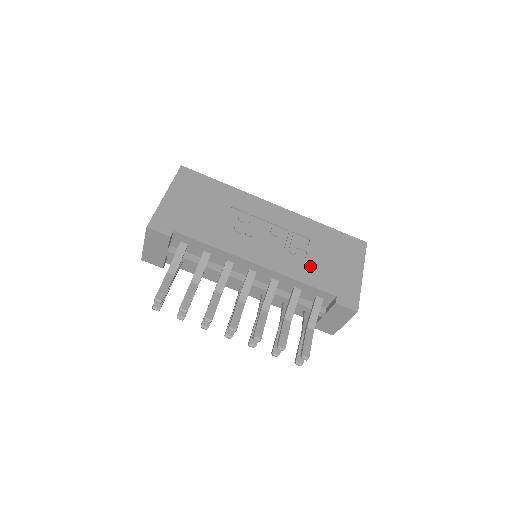
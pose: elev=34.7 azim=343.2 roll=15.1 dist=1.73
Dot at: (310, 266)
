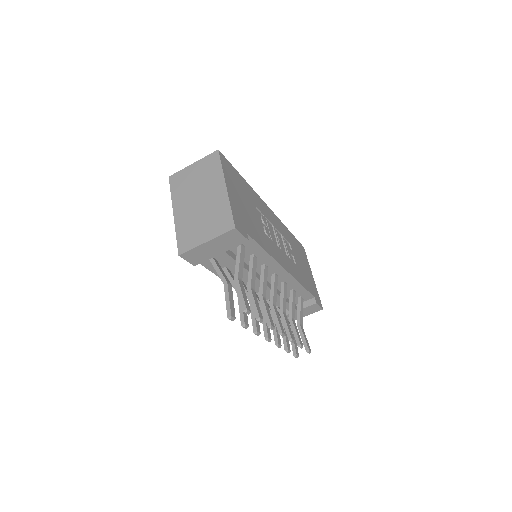
Dot at: (300, 270)
